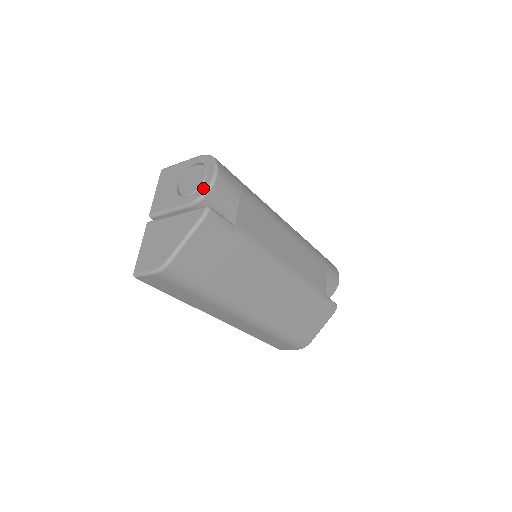
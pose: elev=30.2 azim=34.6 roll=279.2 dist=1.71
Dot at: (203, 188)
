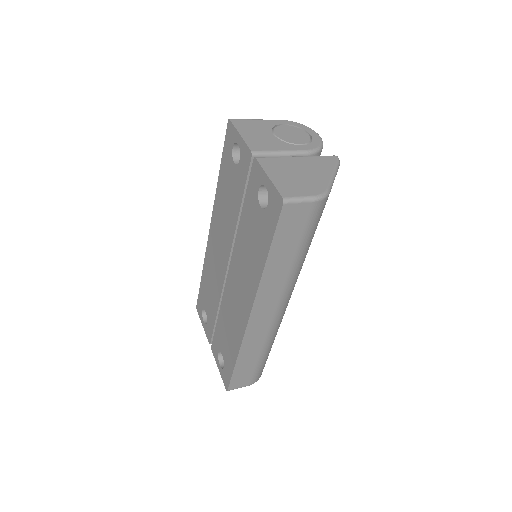
Dot at: (317, 142)
